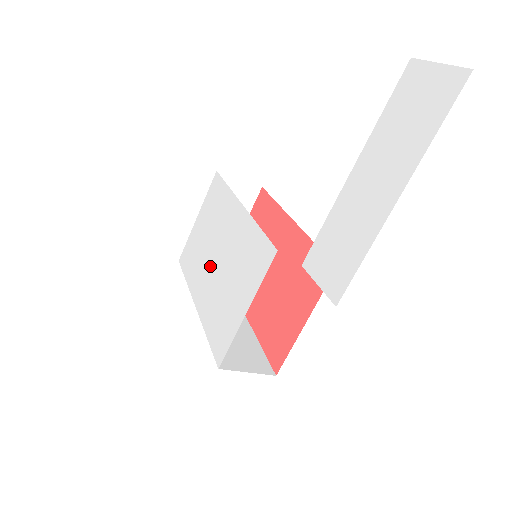
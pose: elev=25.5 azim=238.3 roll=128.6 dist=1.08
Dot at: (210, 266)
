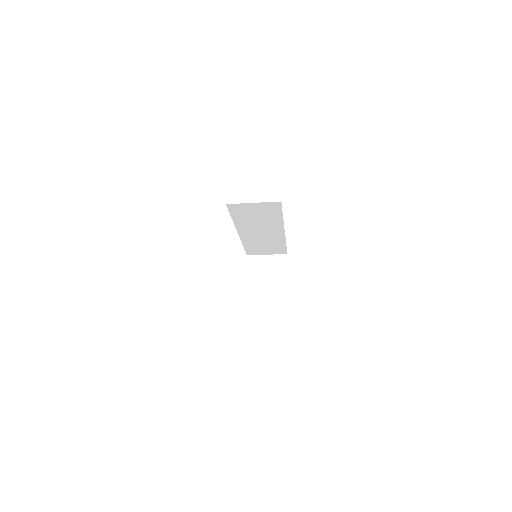
Dot at: occluded
